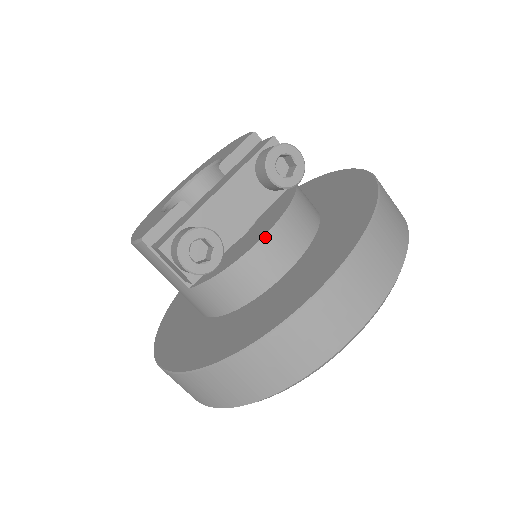
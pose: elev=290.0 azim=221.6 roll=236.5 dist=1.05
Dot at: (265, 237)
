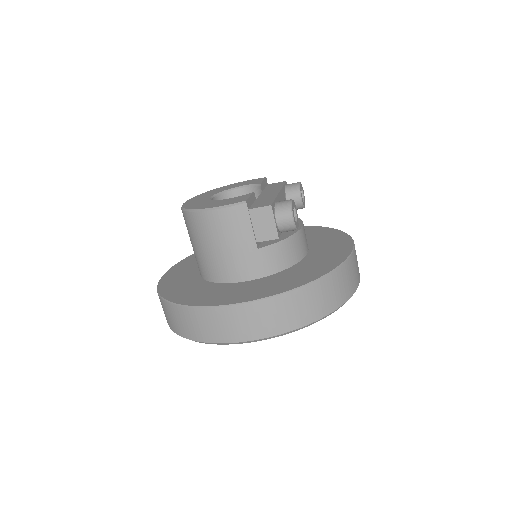
Dot at: (303, 226)
